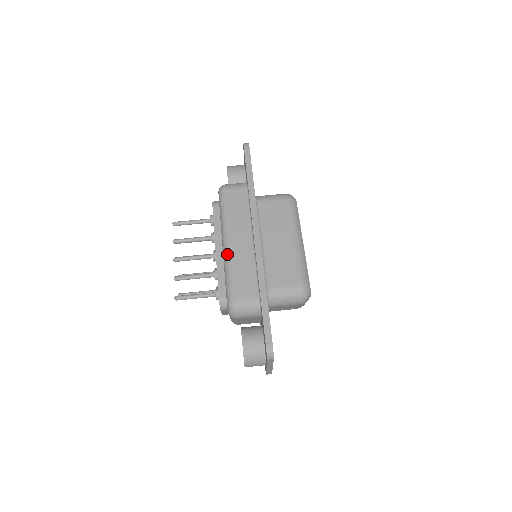
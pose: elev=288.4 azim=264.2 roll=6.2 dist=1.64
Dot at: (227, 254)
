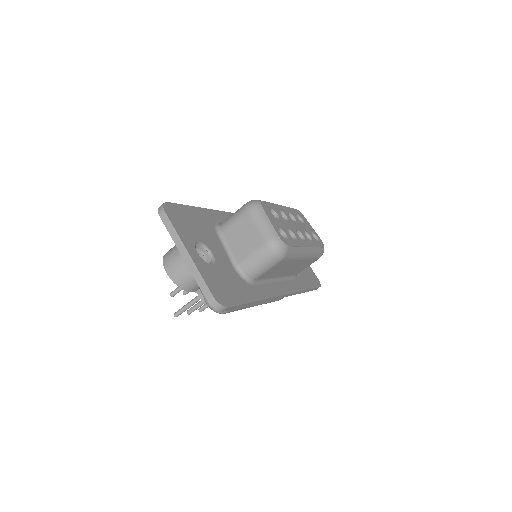
Dot at: occluded
